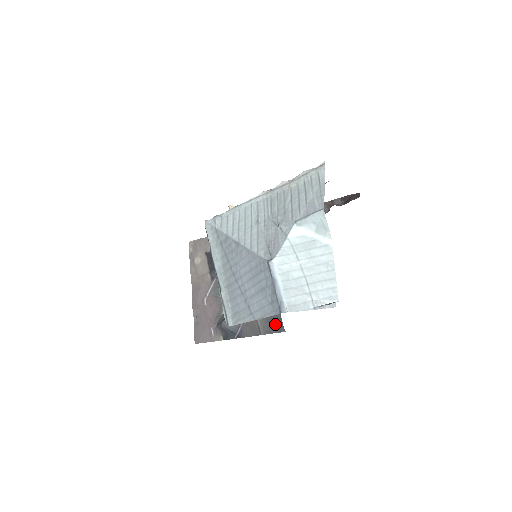
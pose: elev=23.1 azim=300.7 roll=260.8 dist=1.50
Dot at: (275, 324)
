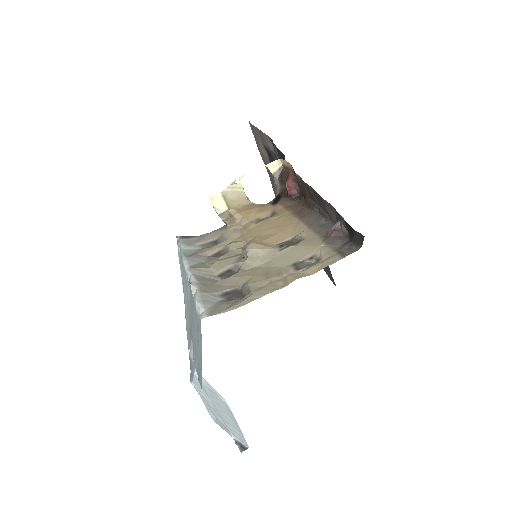
Dot at: (329, 273)
